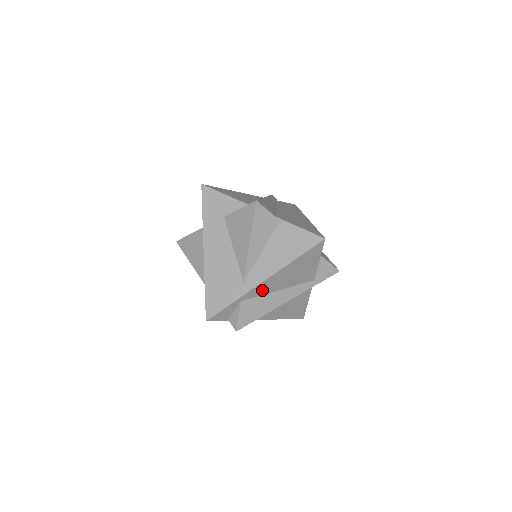
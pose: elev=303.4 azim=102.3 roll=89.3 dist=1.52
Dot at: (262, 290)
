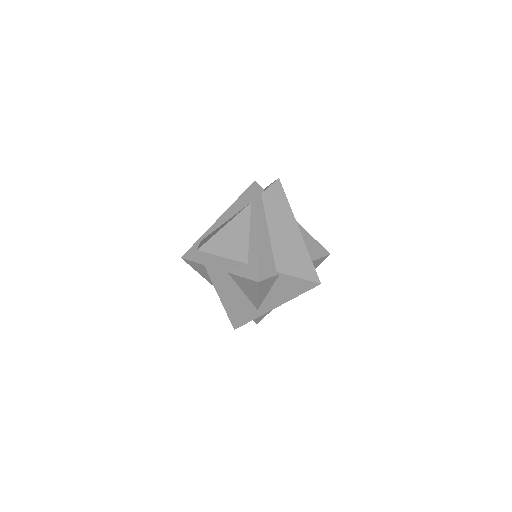
Dot at: occluded
